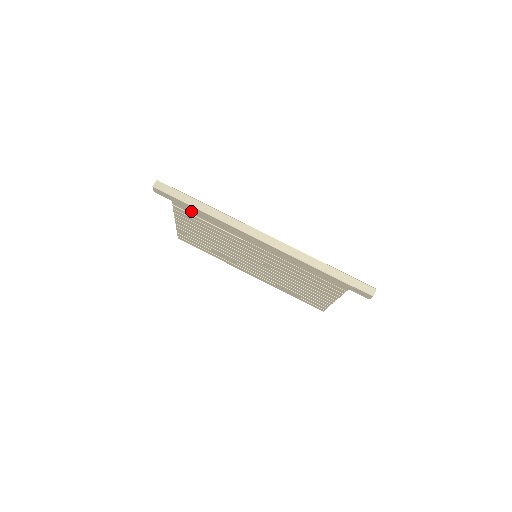
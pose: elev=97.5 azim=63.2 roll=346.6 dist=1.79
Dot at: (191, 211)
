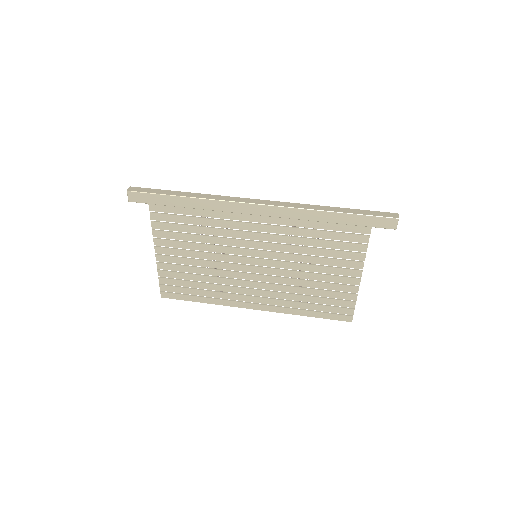
Dot at: (173, 216)
